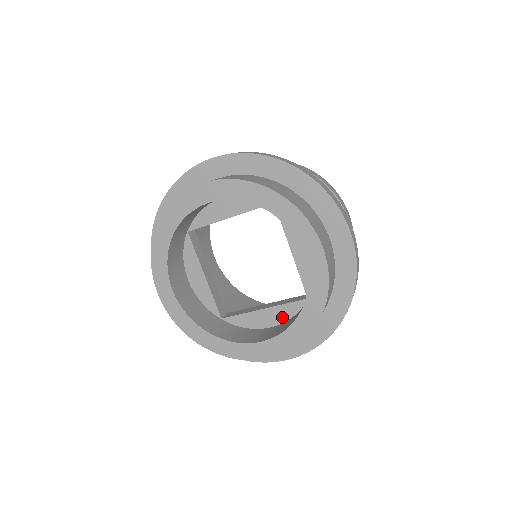
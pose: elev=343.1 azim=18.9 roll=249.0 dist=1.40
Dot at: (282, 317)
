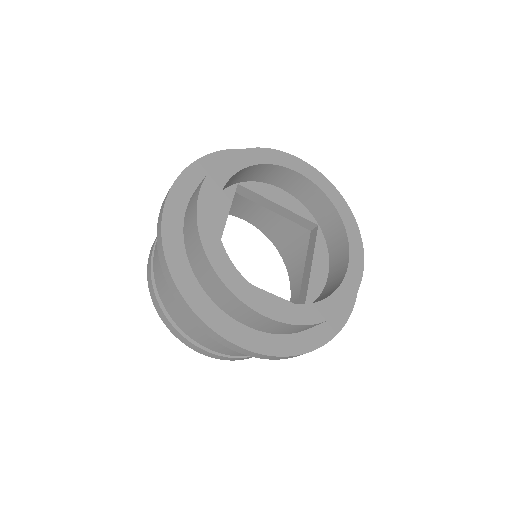
Dot at: (324, 255)
